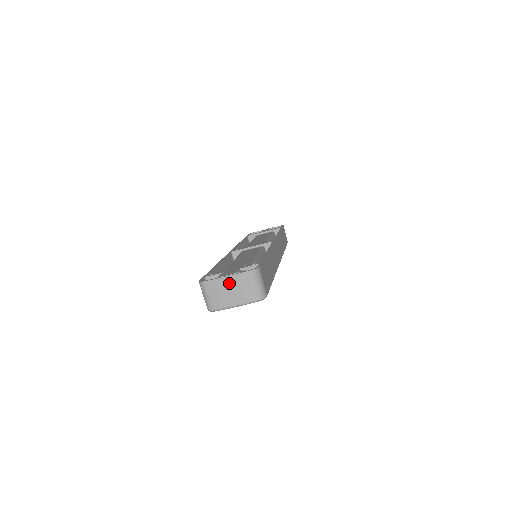
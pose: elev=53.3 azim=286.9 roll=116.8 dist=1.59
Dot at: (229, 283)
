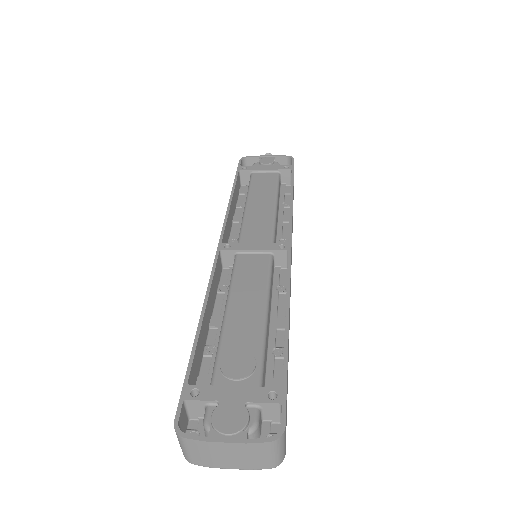
Dot at: (228, 449)
